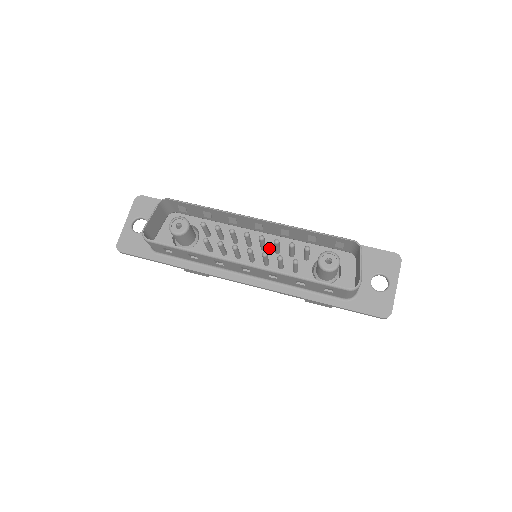
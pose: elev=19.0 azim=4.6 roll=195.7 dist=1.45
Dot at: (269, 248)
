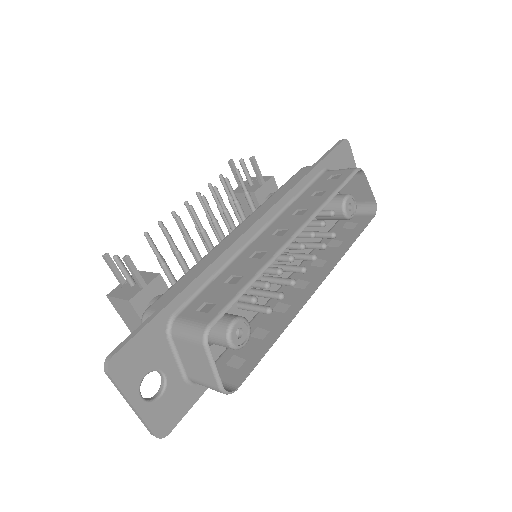
Dot at: occluded
